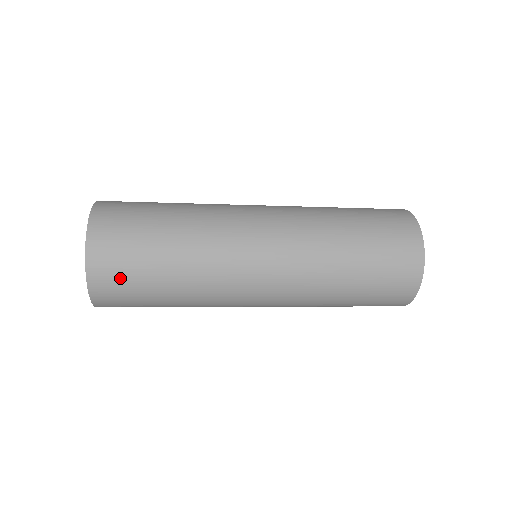
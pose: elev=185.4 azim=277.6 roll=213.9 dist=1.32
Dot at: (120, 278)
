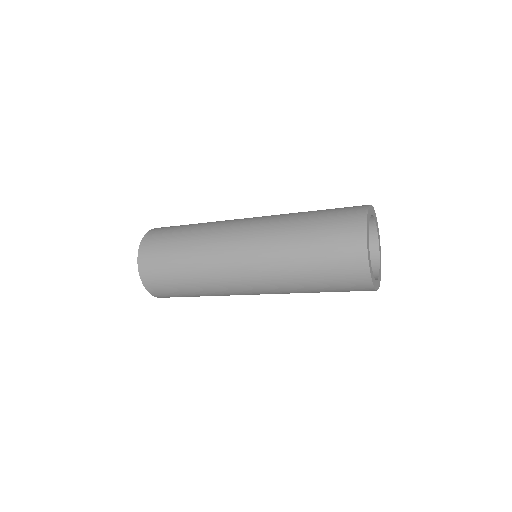
Dot at: (156, 245)
